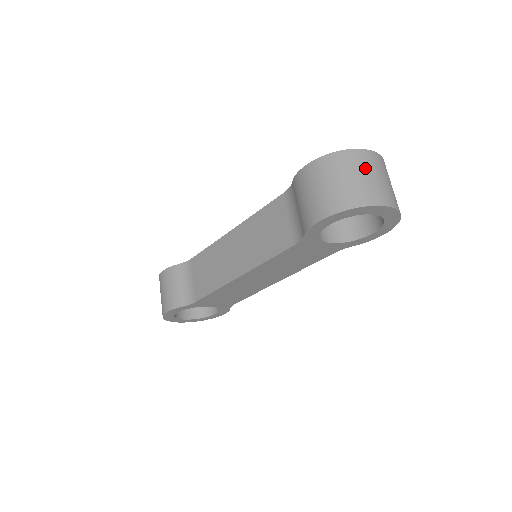
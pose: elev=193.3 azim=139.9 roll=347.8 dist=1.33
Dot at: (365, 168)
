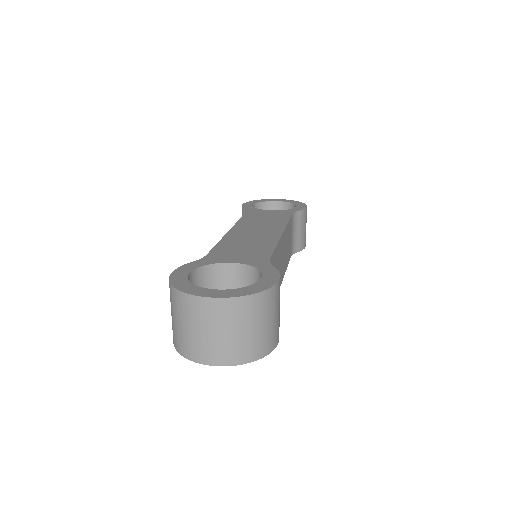
Dot at: (188, 318)
